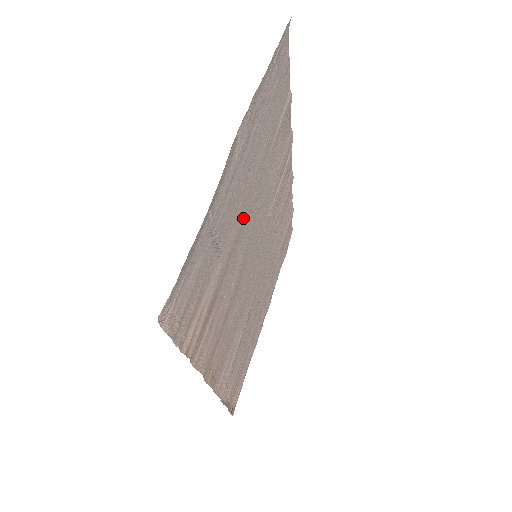
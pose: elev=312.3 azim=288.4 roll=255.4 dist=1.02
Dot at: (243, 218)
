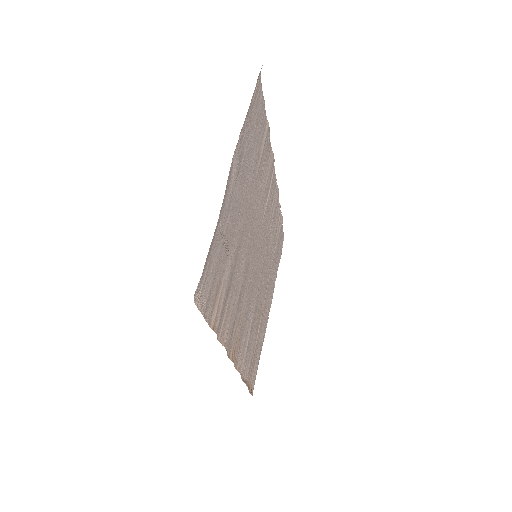
Dot at: (243, 224)
